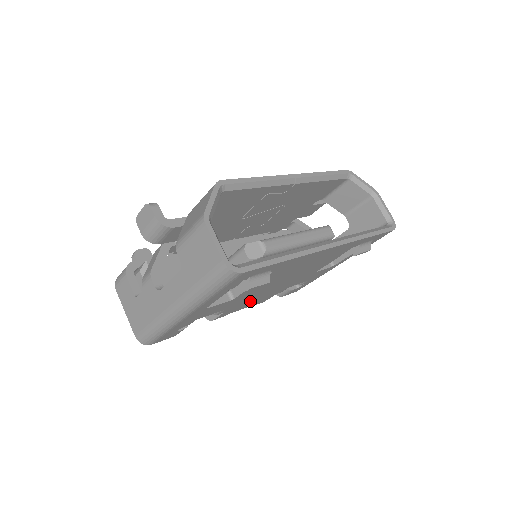
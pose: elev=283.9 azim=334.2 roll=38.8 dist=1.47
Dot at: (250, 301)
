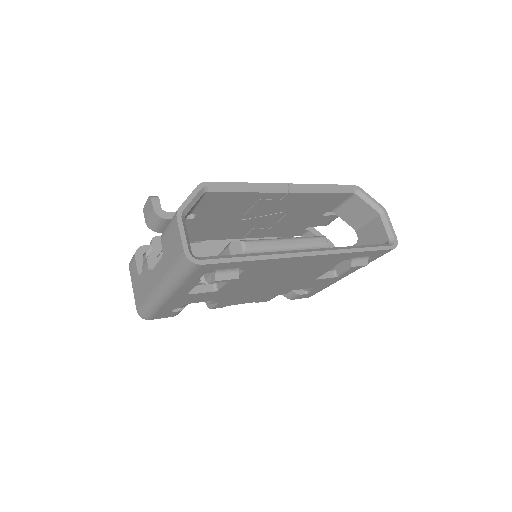
Dot at: (246, 297)
